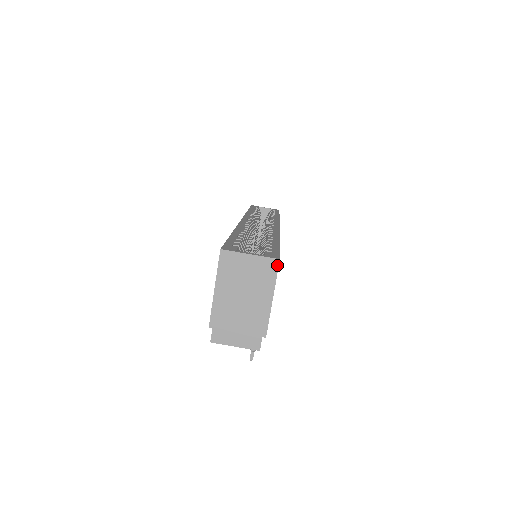
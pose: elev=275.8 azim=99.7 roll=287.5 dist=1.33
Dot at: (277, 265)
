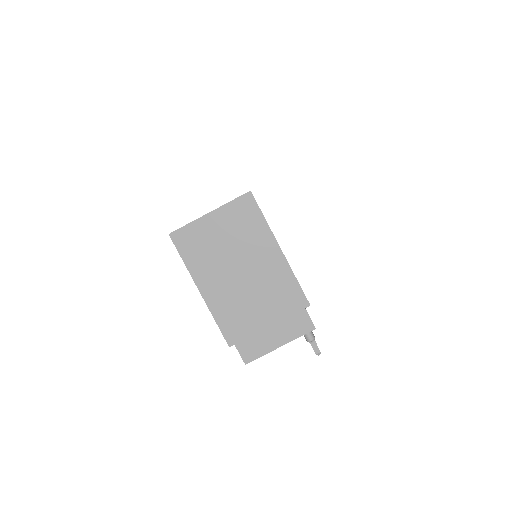
Dot at: (252, 201)
